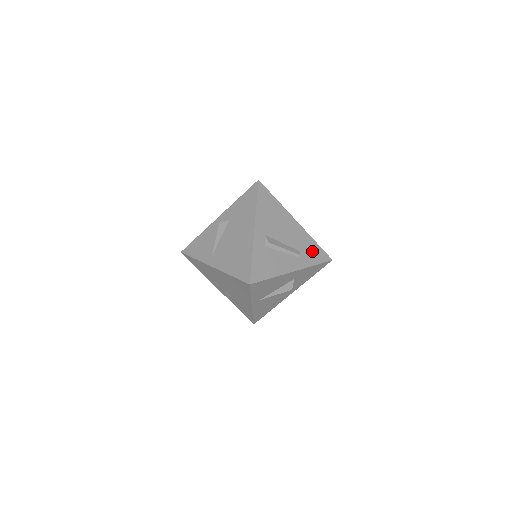
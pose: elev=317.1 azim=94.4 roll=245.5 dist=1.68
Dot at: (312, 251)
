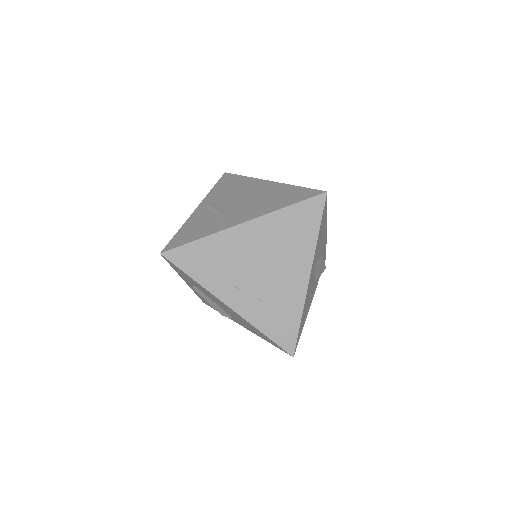
Dot at: occluded
